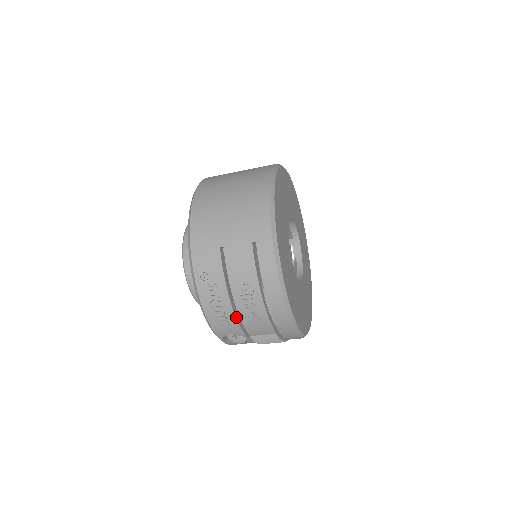
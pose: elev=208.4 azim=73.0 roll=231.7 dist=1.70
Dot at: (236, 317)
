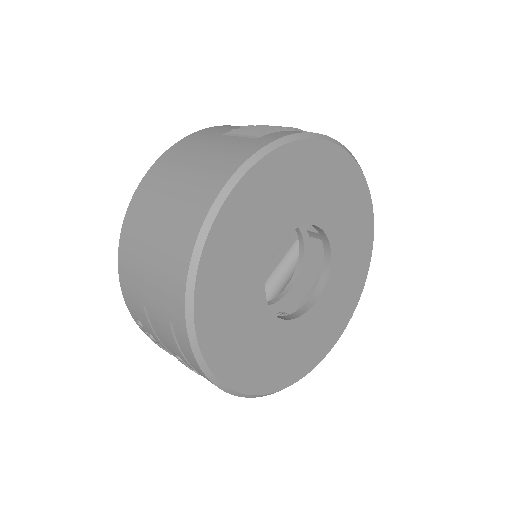
Dot at: occluded
